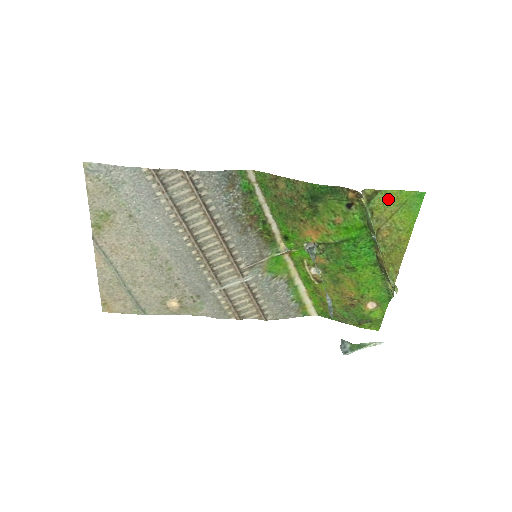
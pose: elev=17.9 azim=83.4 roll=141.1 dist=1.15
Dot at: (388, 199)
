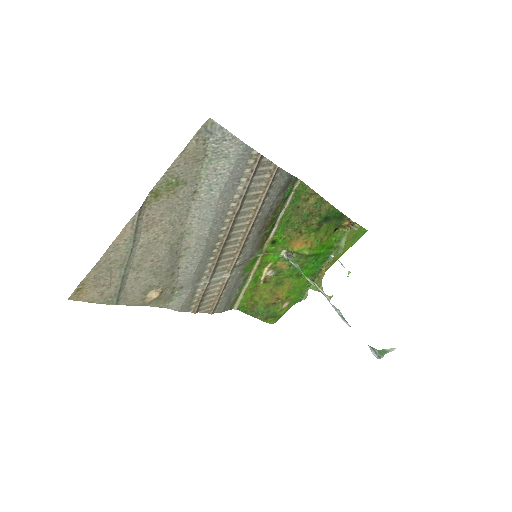
Dot at: (354, 231)
